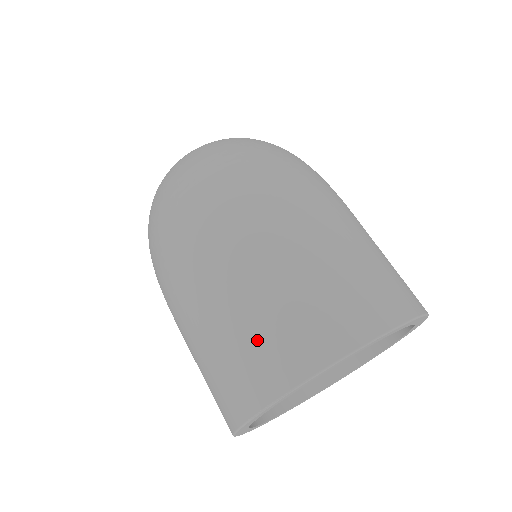
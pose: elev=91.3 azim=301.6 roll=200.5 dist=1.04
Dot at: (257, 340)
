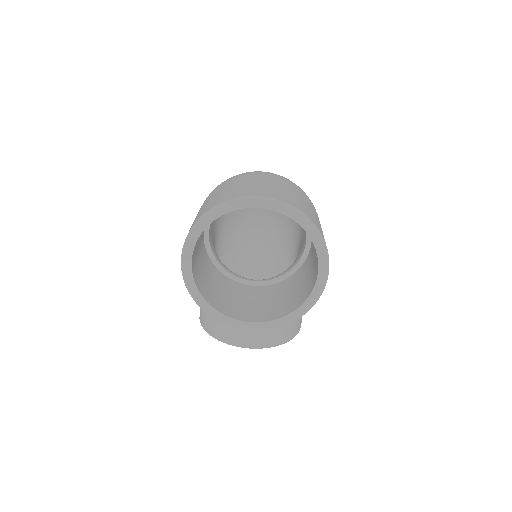
Dot at: (237, 189)
